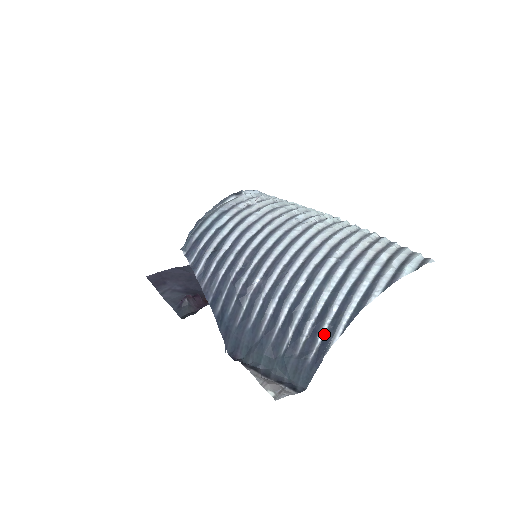
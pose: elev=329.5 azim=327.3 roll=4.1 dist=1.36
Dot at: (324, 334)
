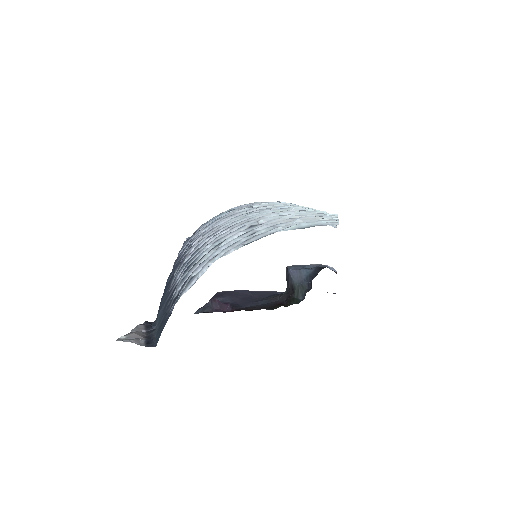
Dot at: occluded
